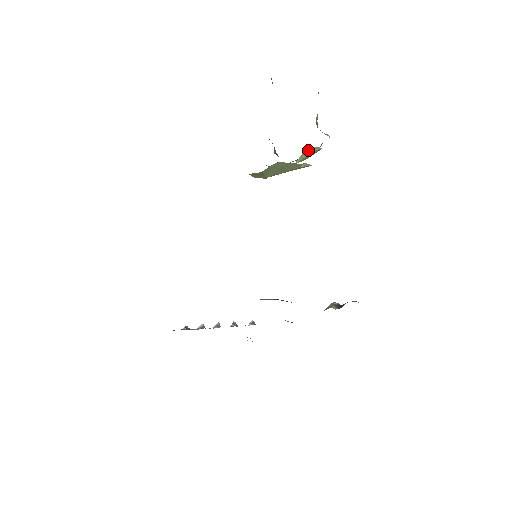
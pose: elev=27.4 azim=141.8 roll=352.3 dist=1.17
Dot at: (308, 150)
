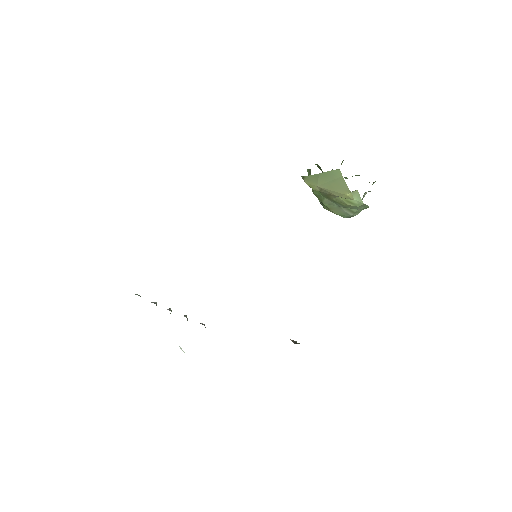
Dot at: (355, 194)
